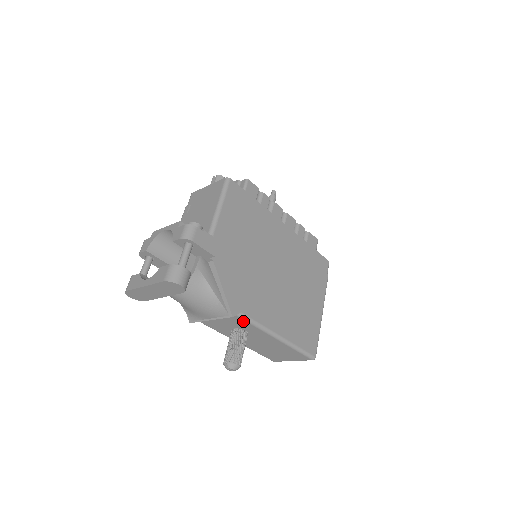
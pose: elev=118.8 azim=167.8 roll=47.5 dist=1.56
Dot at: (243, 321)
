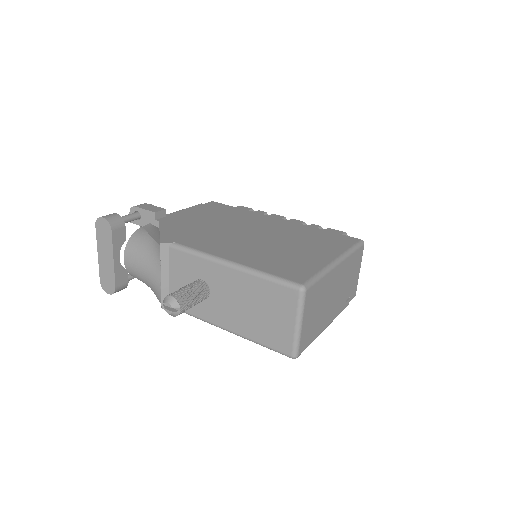
Dot at: (182, 255)
